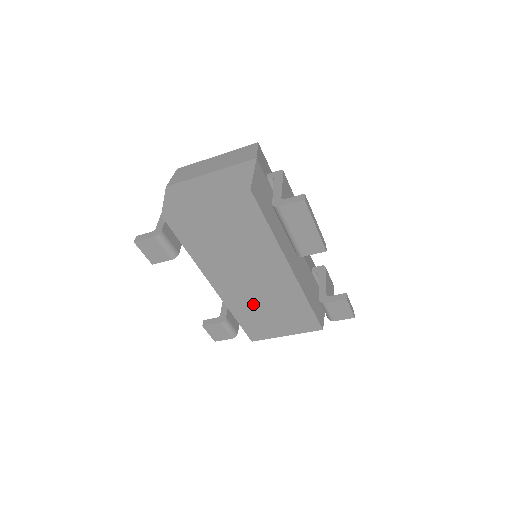
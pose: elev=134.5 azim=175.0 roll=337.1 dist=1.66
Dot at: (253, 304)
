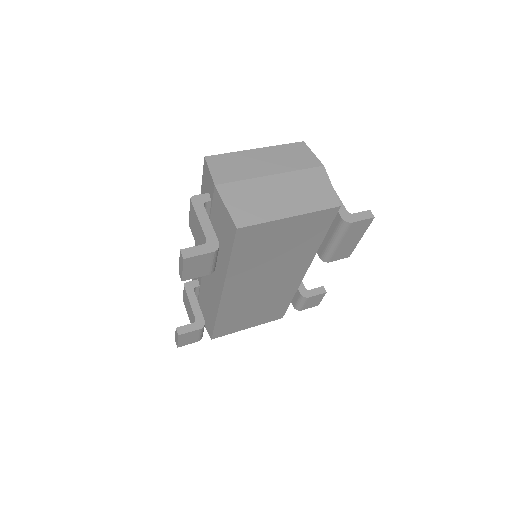
Dot at: (245, 306)
